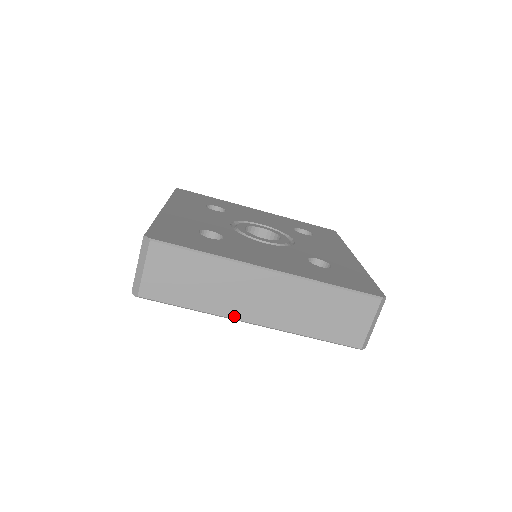
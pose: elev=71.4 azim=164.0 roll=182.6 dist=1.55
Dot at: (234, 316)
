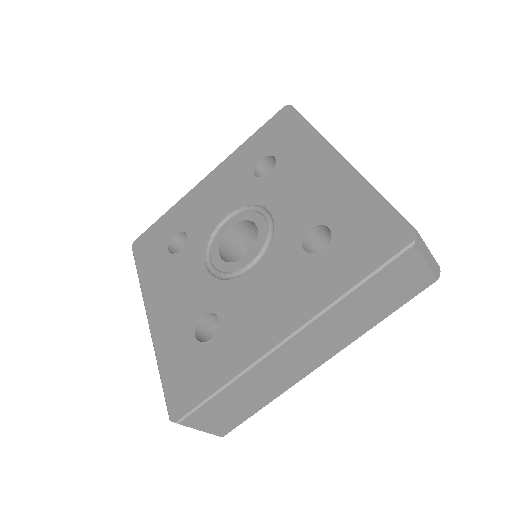
Dot at: (303, 376)
